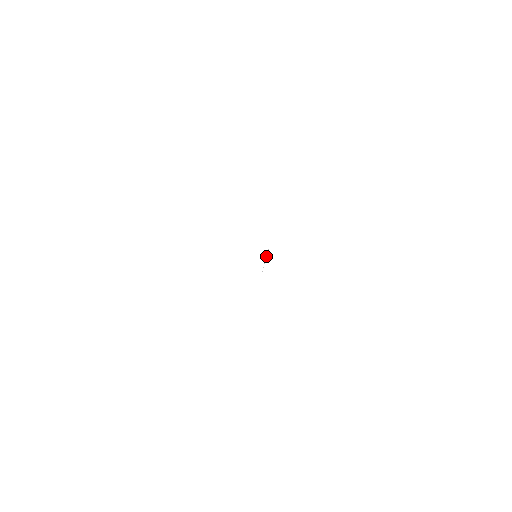
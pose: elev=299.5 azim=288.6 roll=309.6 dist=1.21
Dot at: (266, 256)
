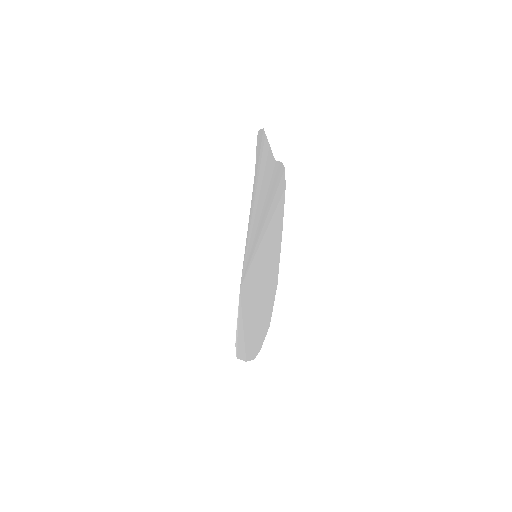
Dot at: (238, 304)
